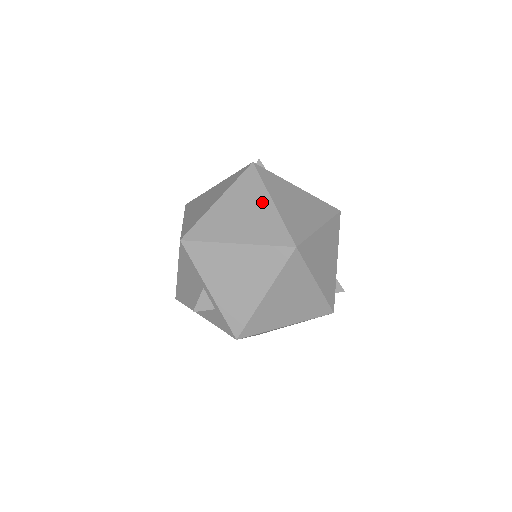
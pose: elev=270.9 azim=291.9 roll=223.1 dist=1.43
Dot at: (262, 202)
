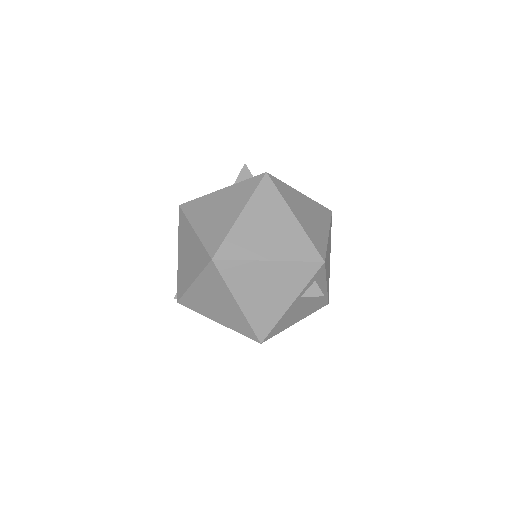
Dot at: occluded
